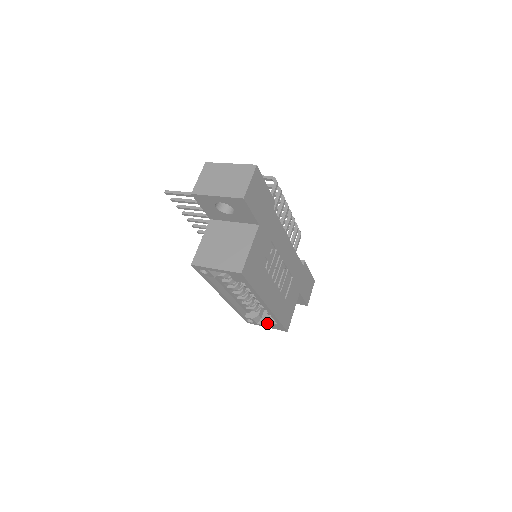
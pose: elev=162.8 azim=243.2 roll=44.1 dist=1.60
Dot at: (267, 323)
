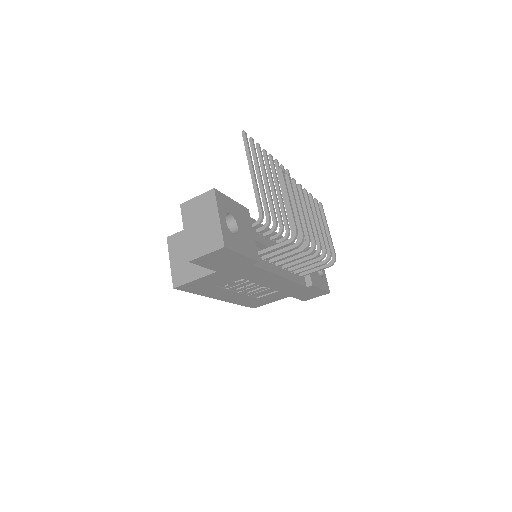
Dot at: occluded
